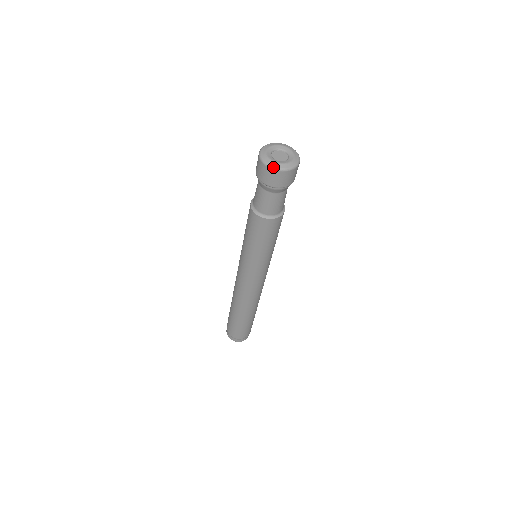
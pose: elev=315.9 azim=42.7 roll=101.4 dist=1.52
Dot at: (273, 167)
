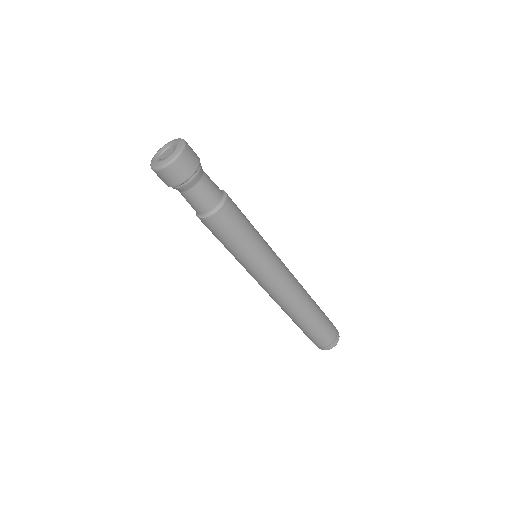
Dot at: (176, 156)
